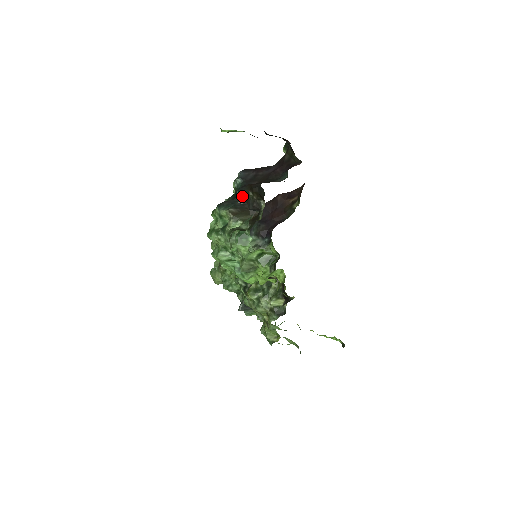
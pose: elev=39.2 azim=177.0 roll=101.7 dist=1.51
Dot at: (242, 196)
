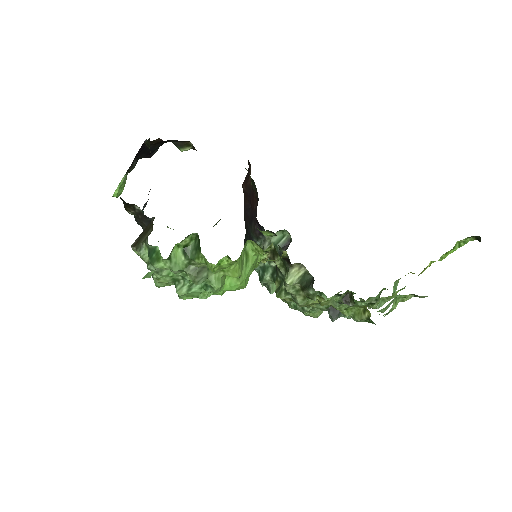
Dot at: (140, 223)
